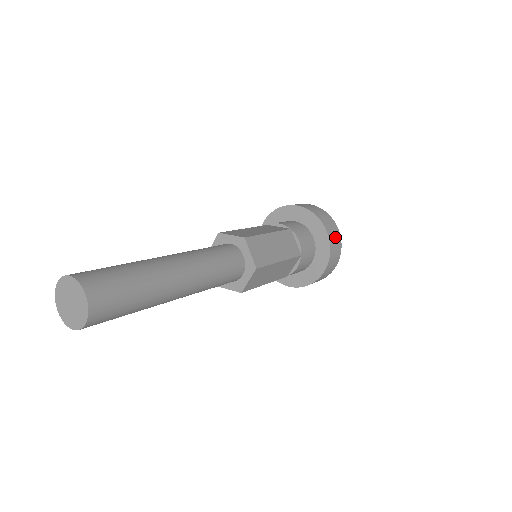
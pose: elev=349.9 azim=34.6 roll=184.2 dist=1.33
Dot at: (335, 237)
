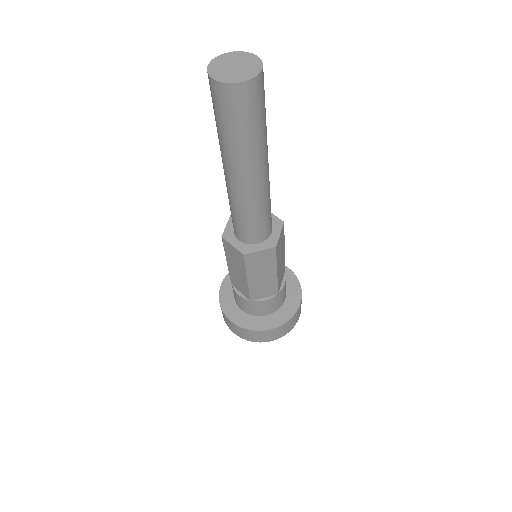
Dot at: (298, 315)
